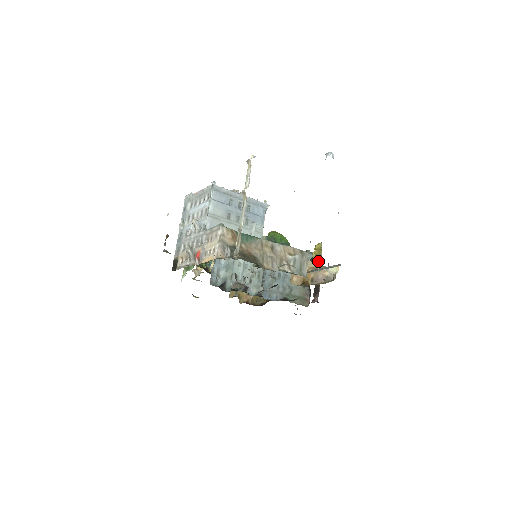
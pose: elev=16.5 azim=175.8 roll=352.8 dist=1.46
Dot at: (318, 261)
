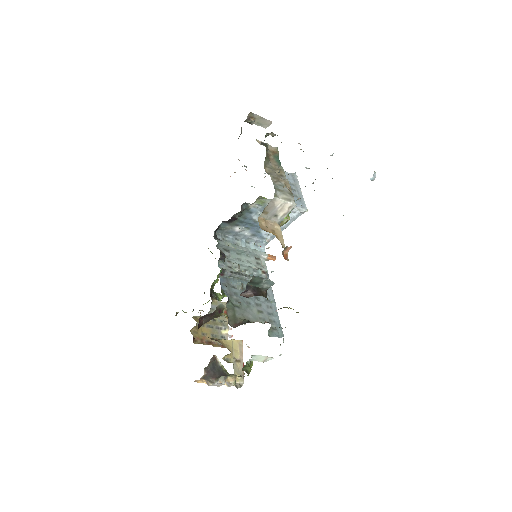
Dot at: occluded
